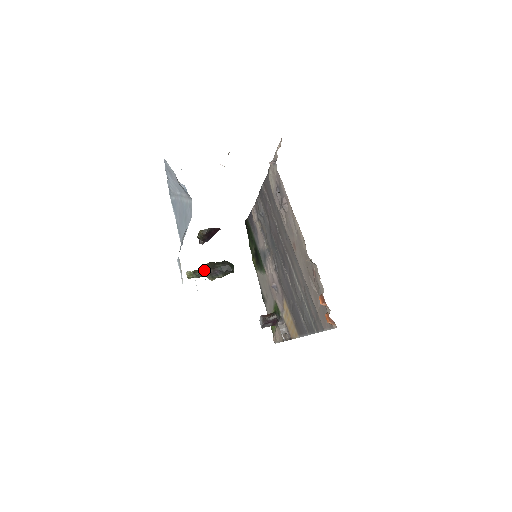
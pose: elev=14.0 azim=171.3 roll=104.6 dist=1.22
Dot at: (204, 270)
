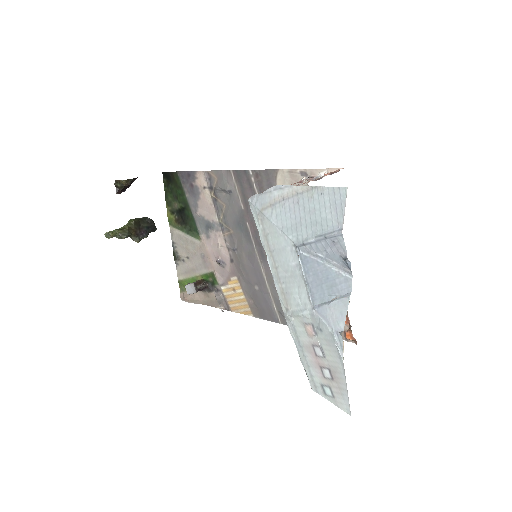
Dot at: (132, 231)
